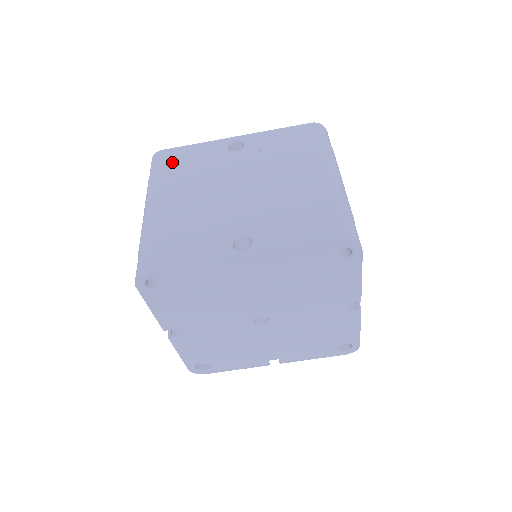
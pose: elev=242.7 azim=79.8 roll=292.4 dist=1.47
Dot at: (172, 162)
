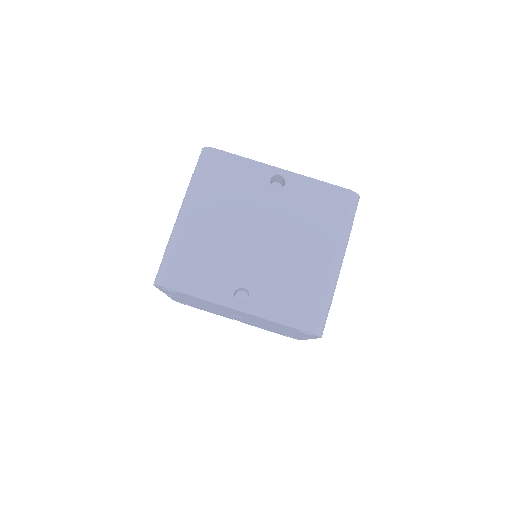
Dot at: (218, 171)
